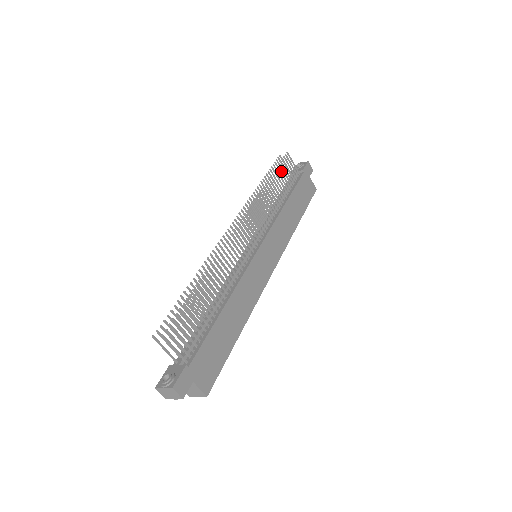
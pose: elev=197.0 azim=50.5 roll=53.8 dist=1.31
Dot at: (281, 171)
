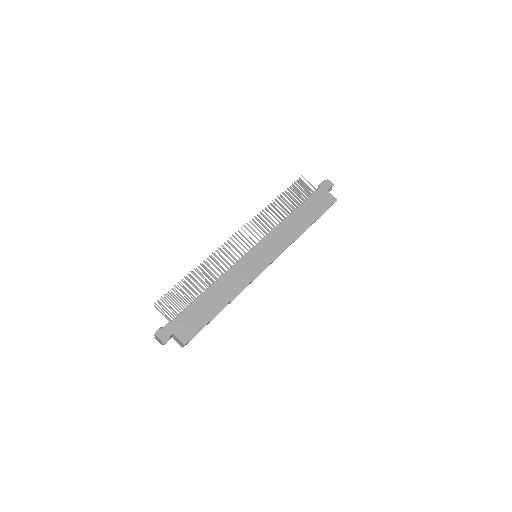
Dot at: (291, 191)
